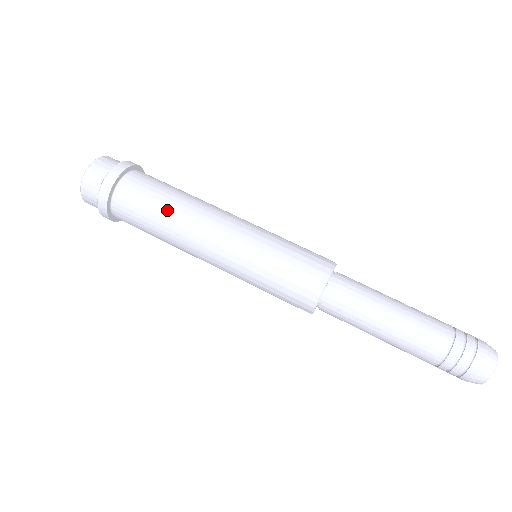
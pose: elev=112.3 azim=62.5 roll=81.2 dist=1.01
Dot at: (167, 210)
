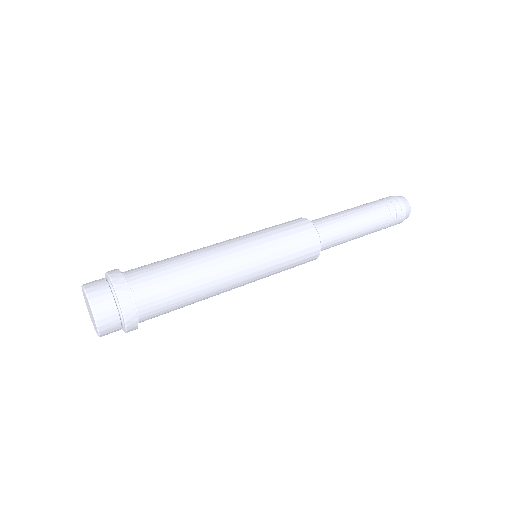
Dot at: (173, 257)
